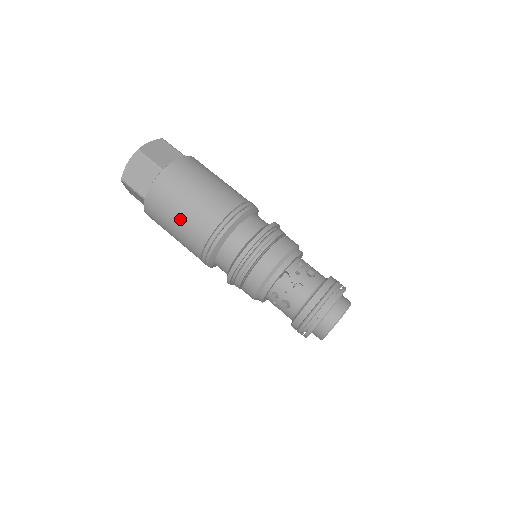
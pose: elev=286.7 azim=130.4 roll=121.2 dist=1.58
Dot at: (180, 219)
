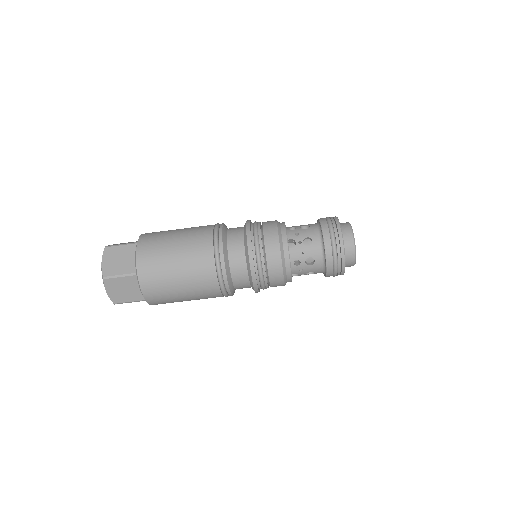
Dot at: occluded
